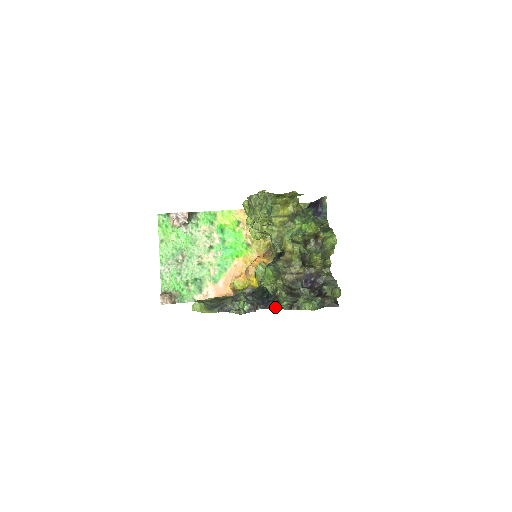
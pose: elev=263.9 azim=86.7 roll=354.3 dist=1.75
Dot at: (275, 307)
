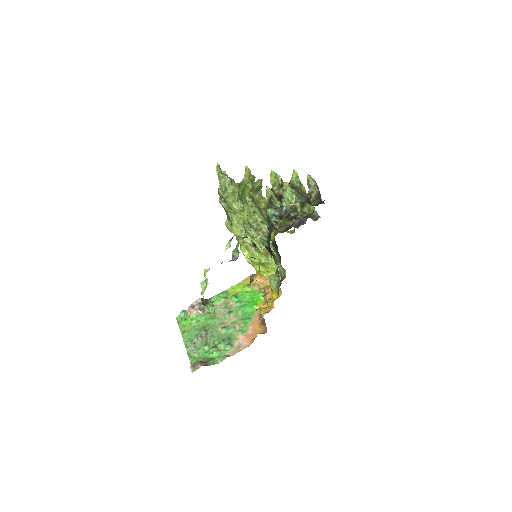
Dot at: (270, 232)
